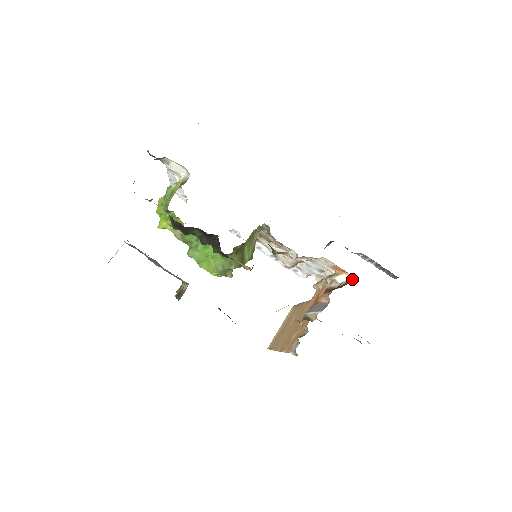
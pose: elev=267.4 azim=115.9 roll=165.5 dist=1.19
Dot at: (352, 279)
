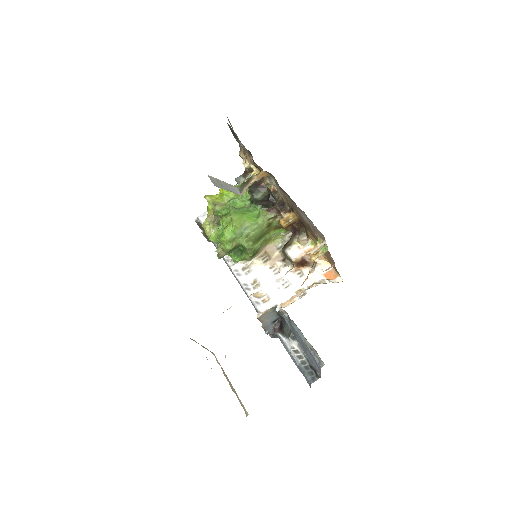
Dot at: occluded
